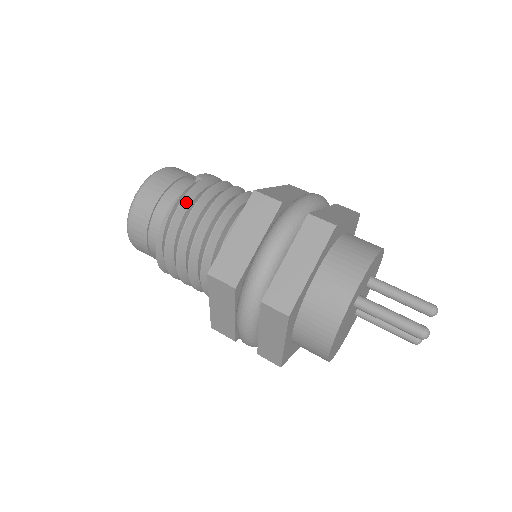
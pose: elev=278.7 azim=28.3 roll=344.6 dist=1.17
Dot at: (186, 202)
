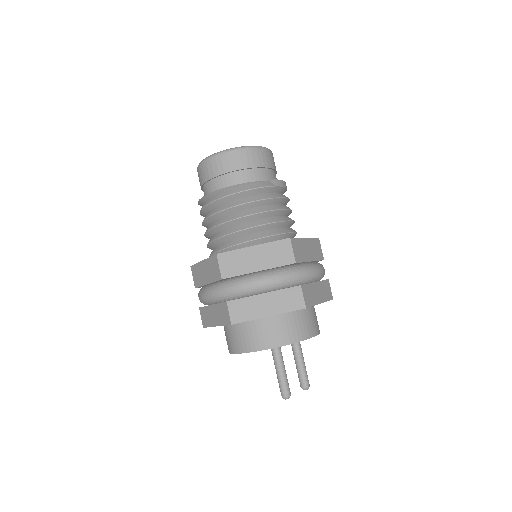
Dot at: (251, 192)
